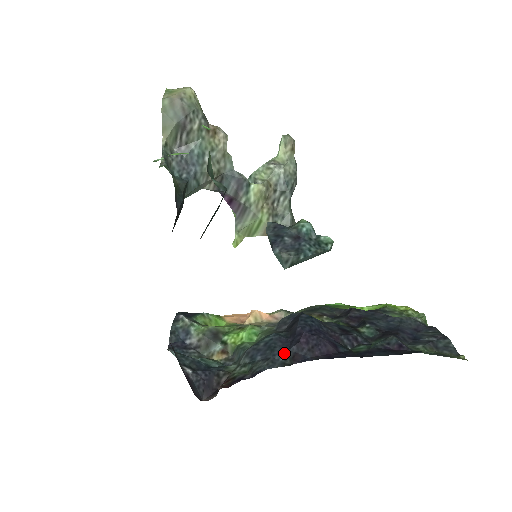
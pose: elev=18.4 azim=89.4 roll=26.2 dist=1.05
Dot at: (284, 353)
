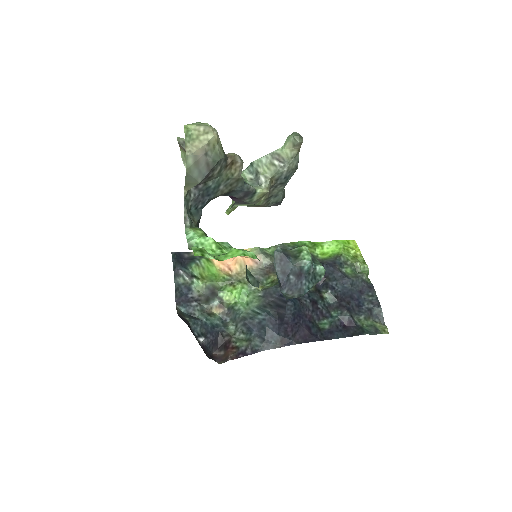
Dot at: (275, 337)
